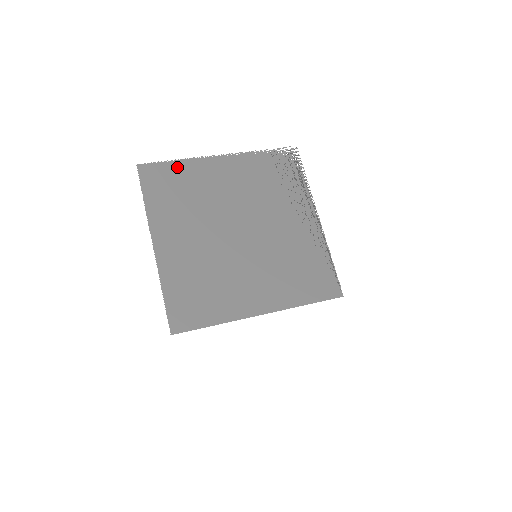
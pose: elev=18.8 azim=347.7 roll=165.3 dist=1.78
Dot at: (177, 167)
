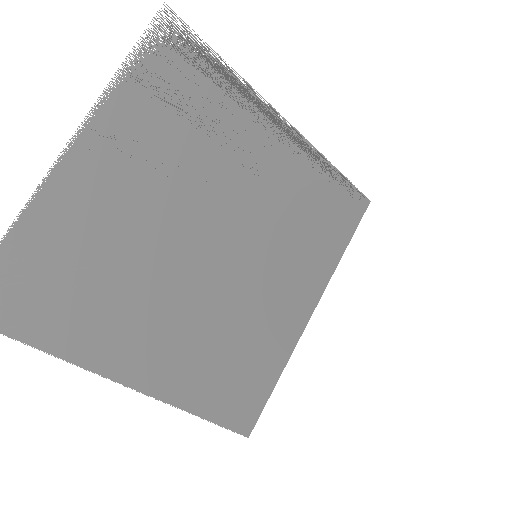
Dot at: (24, 244)
